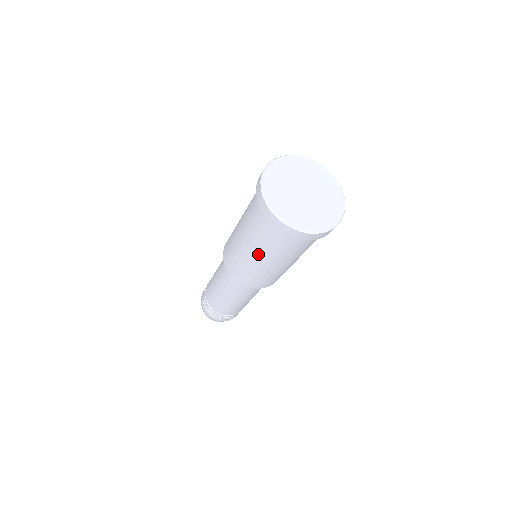
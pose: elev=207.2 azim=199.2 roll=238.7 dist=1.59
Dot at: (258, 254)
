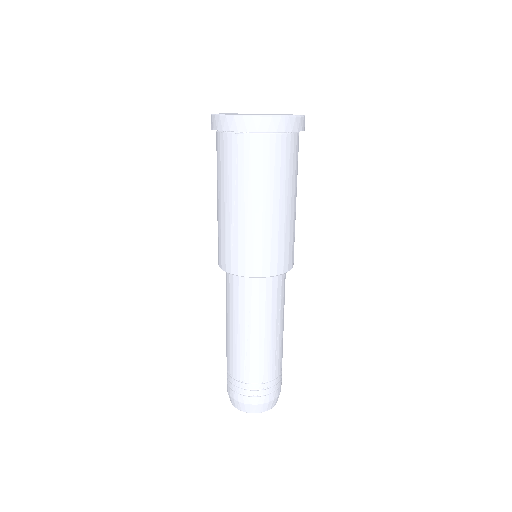
Dot at: (235, 199)
